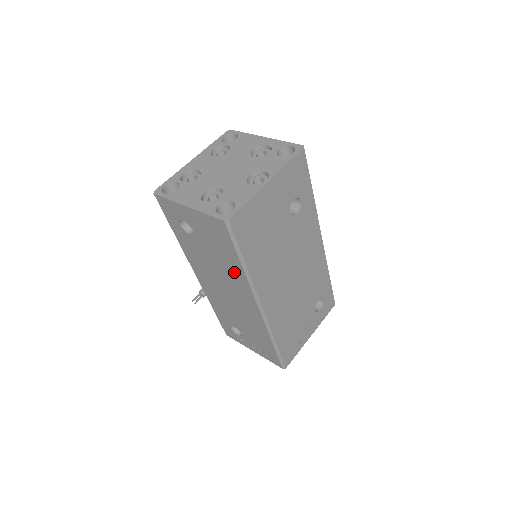
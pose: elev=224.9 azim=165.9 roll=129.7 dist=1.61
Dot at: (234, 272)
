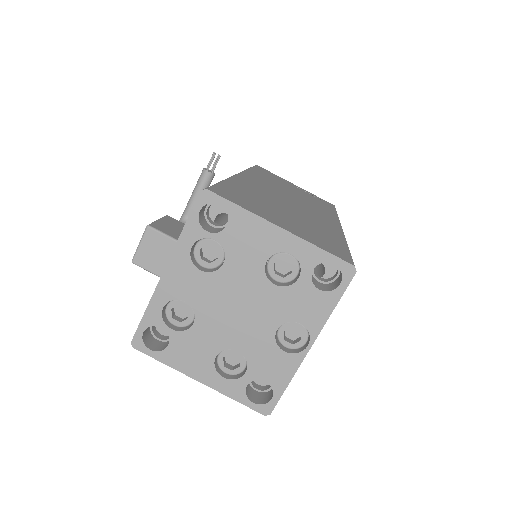
Dot at: occluded
